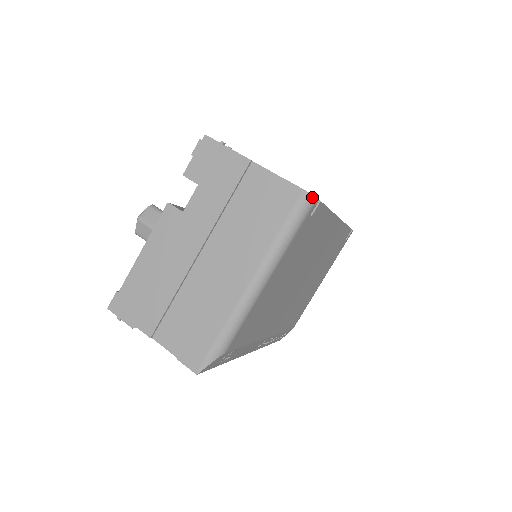
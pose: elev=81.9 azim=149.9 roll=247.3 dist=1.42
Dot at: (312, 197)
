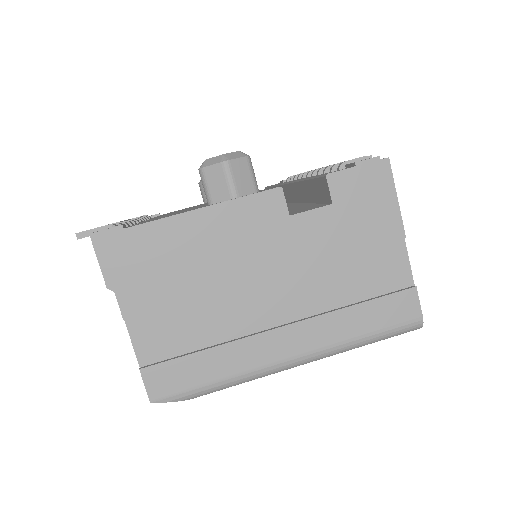
Dot at: (420, 327)
